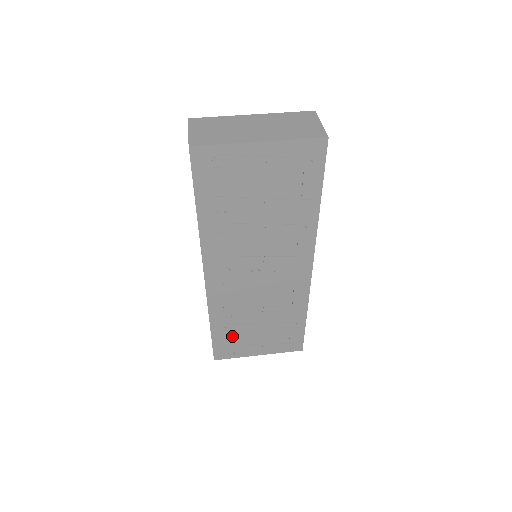
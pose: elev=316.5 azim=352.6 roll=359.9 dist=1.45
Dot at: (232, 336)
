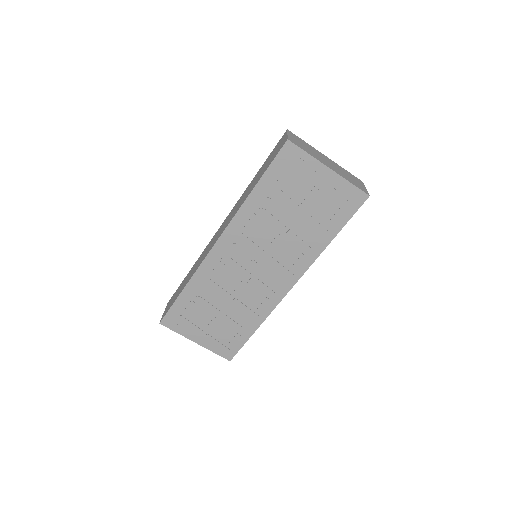
Dot at: (192, 309)
